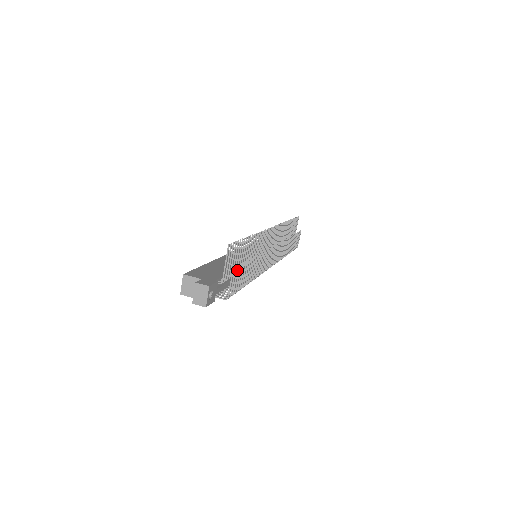
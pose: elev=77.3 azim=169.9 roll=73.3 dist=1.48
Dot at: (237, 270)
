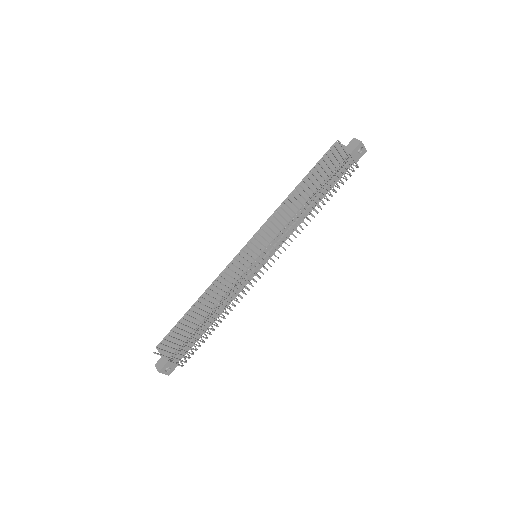
Dot at: occluded
